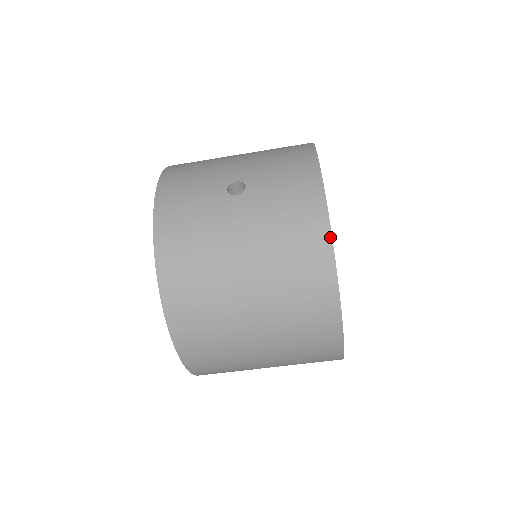
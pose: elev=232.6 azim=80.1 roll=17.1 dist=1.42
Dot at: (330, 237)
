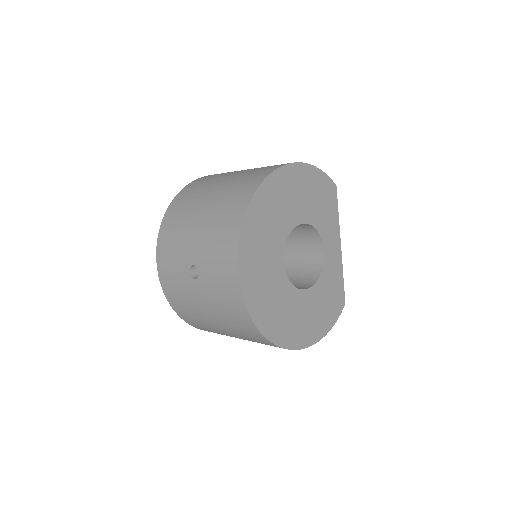
Dot at: (253, 324)
